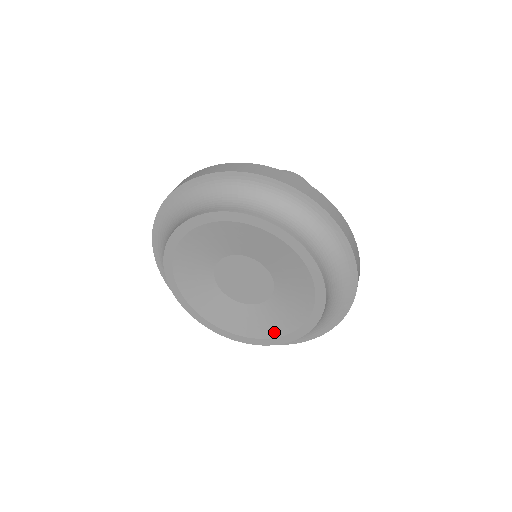
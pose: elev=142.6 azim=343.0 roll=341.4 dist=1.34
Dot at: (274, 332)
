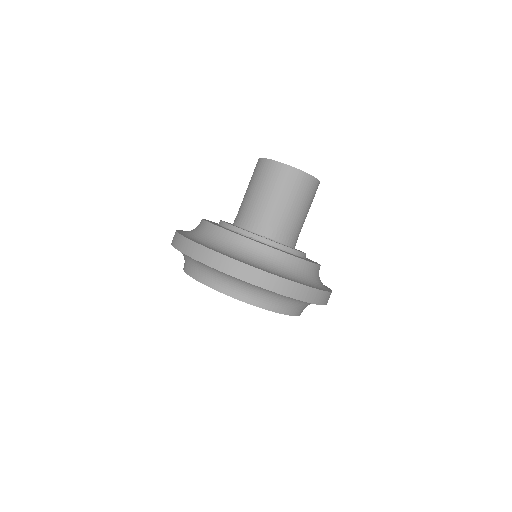
Dot at: occluded
